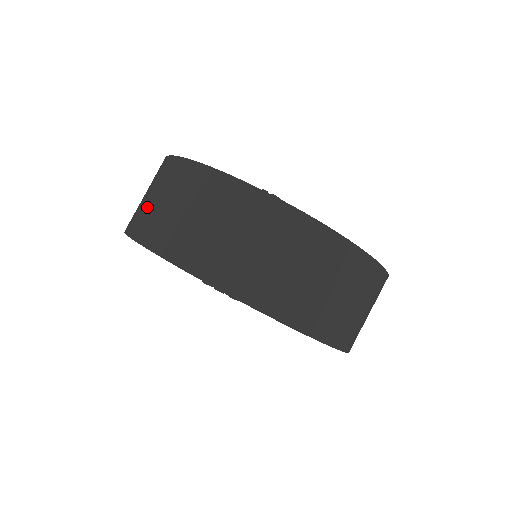
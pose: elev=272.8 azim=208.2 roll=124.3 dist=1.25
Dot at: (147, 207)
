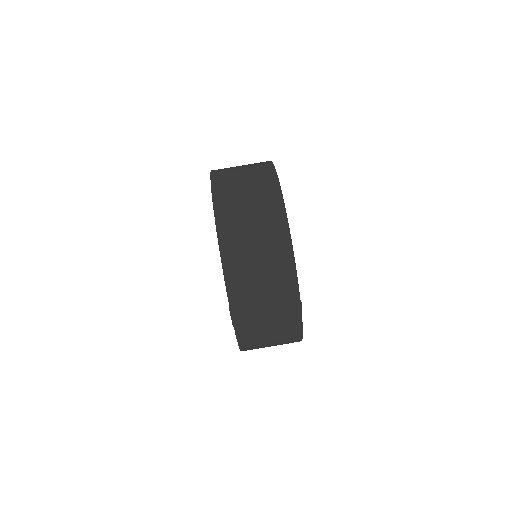
Dot at: (243, 227)
